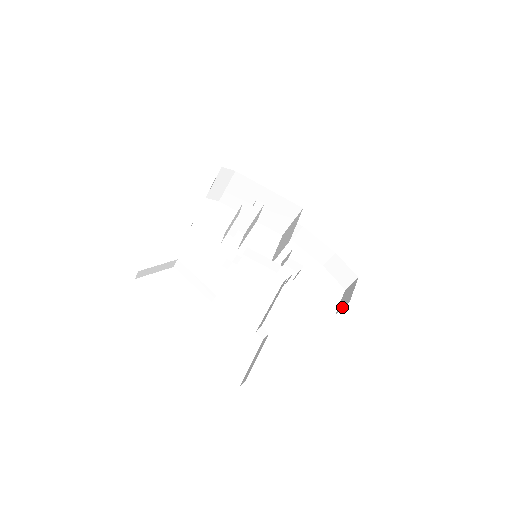
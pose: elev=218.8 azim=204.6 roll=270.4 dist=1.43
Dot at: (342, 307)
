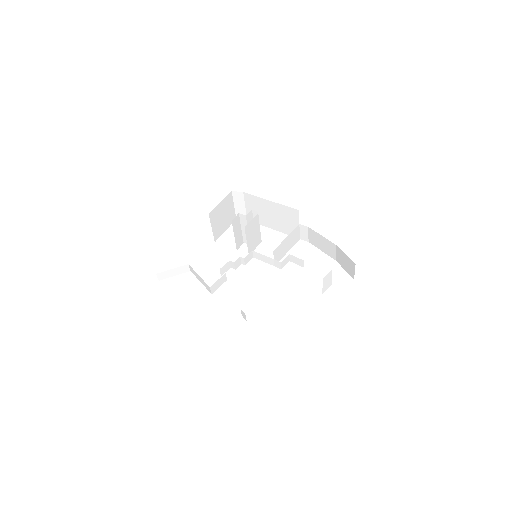
Dot at: occluded
